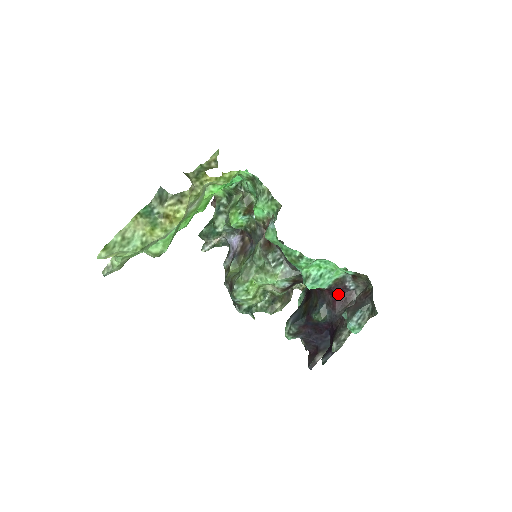
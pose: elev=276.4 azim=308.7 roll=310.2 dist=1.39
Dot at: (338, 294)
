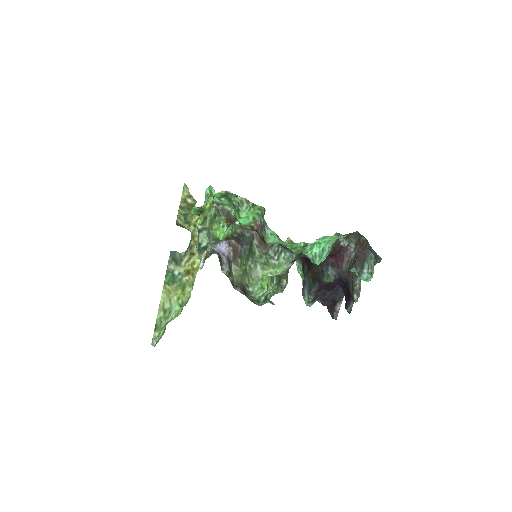
Dot at: (338, 255)
